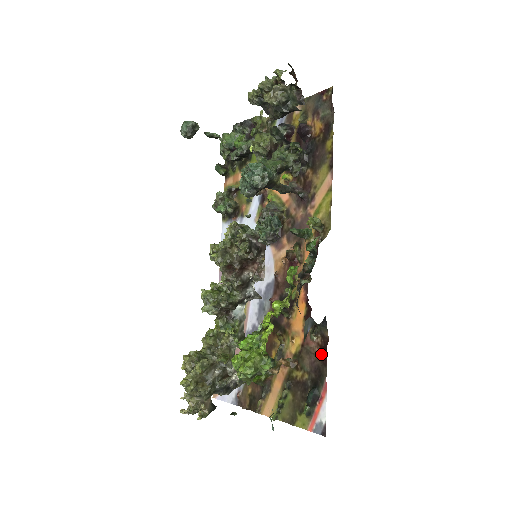
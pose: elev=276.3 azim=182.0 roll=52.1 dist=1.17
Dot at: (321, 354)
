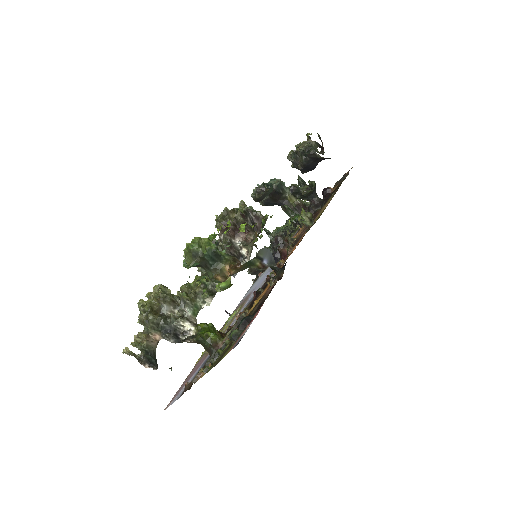
Dot at: occluded
